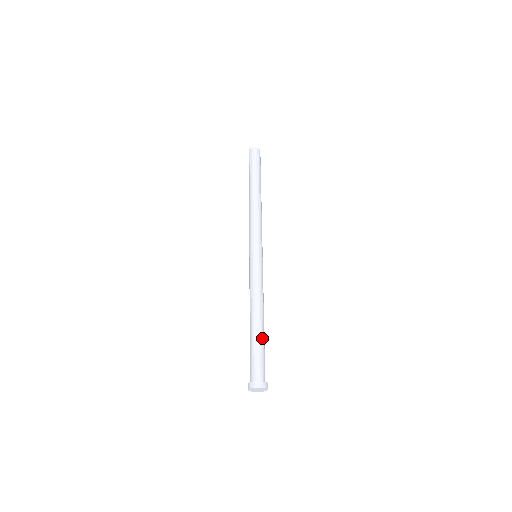
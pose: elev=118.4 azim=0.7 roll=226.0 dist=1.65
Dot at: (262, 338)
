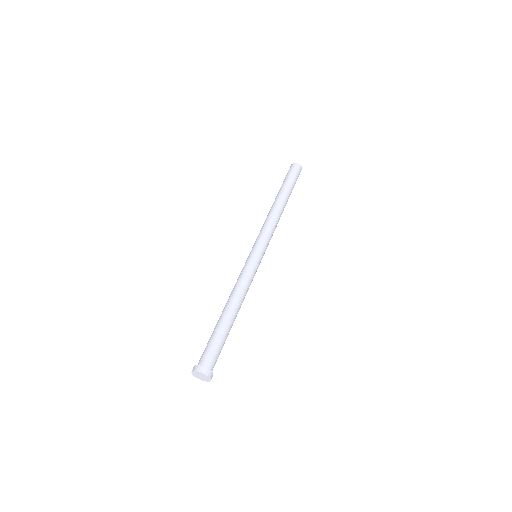
Dot at: (228, 331)
